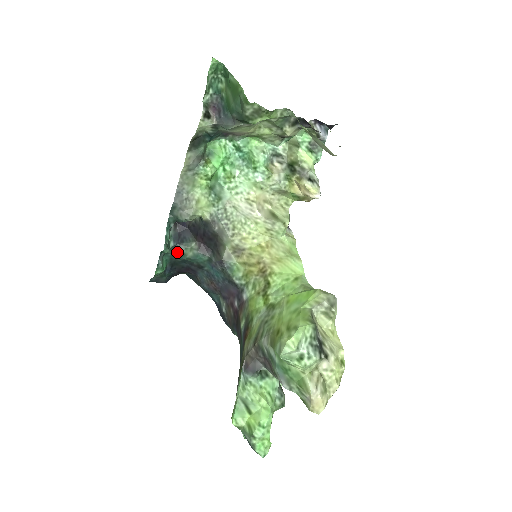
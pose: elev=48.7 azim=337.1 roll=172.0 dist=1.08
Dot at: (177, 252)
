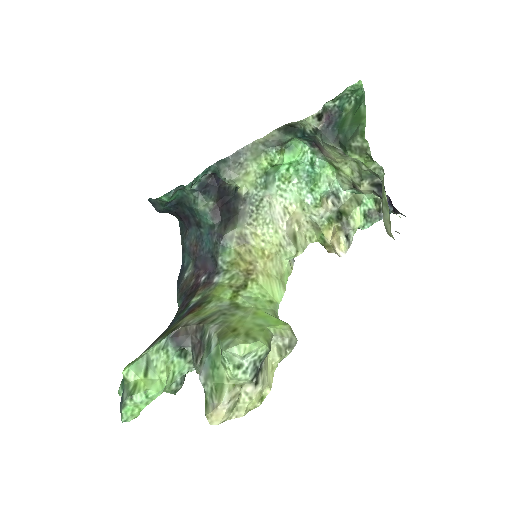
Dot at: (192, 197)
